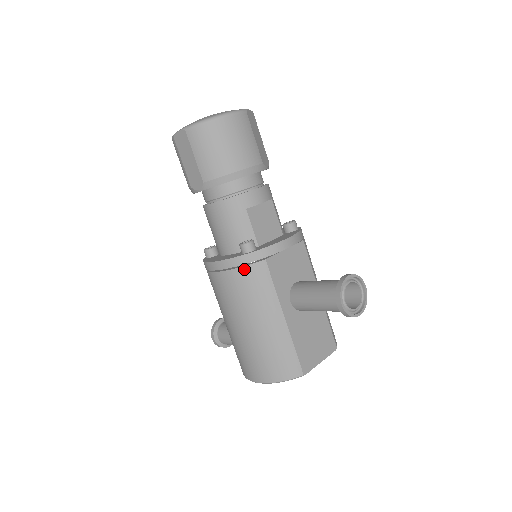
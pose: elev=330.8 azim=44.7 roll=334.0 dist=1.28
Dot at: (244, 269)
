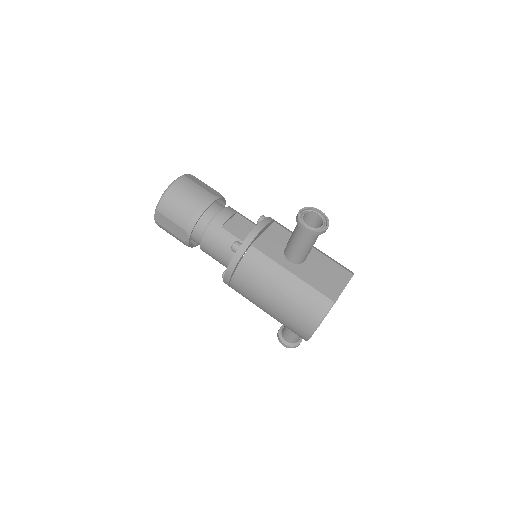
Dot at: (243, 261)
